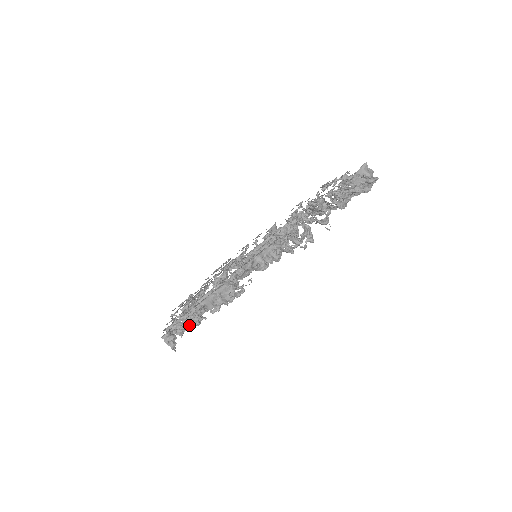
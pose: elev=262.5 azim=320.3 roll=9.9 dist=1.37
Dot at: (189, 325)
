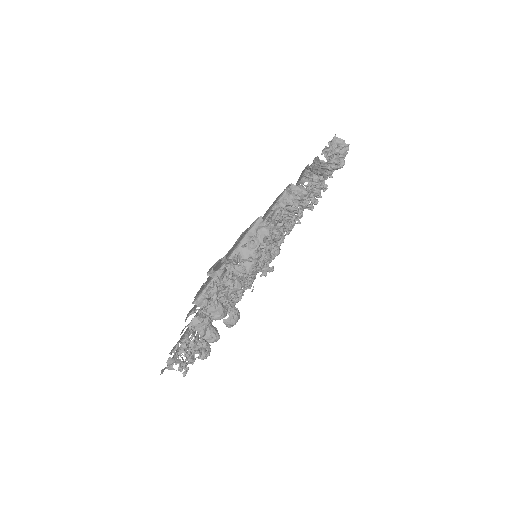
Dot at: occluded
